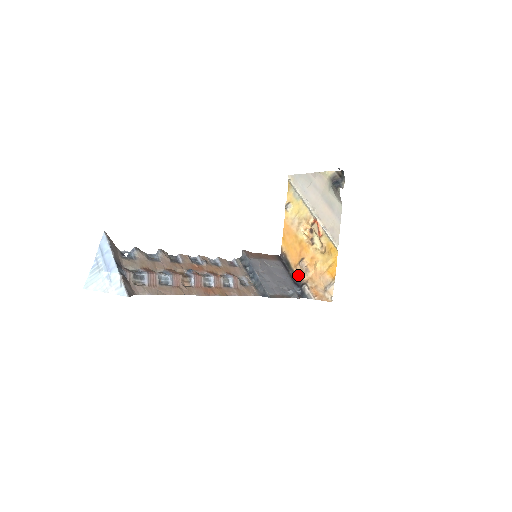
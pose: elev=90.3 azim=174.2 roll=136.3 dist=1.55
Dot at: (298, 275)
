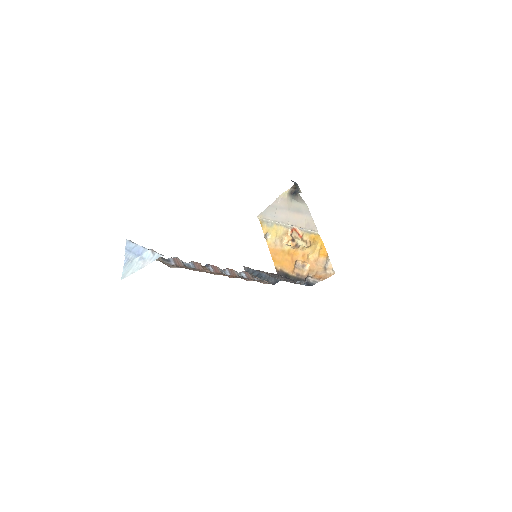
Dot at: (298, 276)
